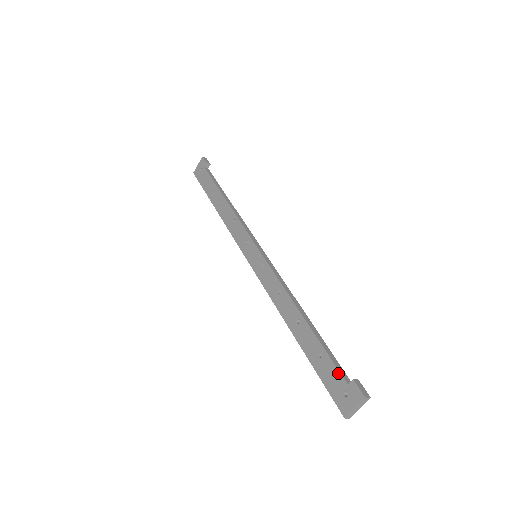
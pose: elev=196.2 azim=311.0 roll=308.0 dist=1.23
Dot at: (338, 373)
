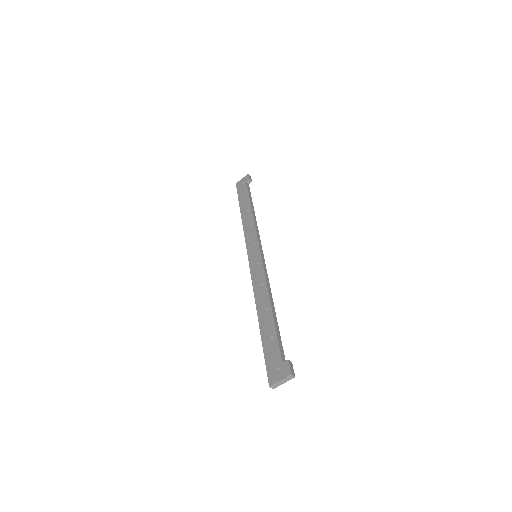
Dot at: (279, 353)
